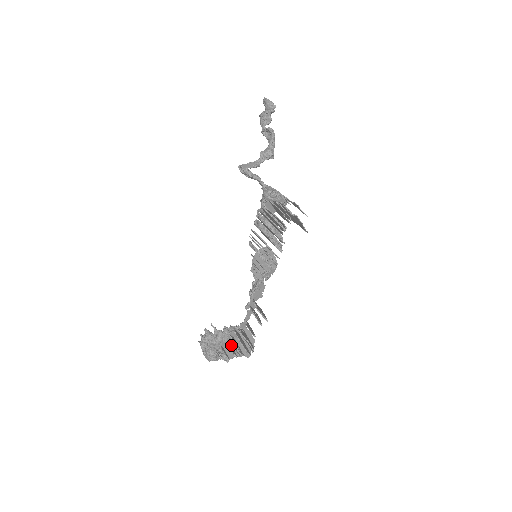
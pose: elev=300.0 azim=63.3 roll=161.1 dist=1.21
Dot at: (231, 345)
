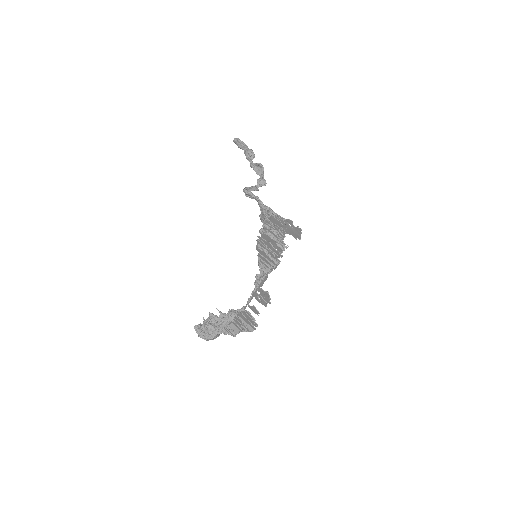
Dot at: (240, 323)
